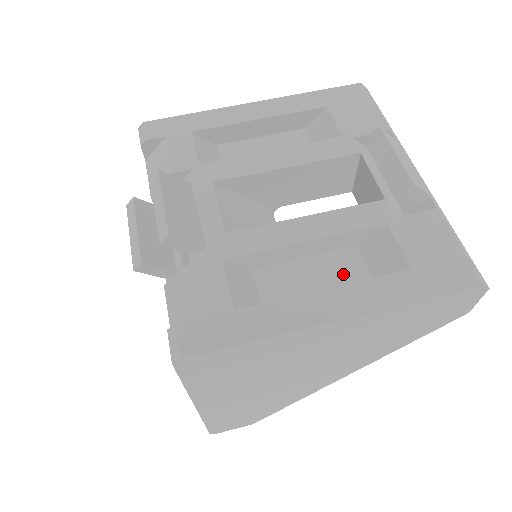
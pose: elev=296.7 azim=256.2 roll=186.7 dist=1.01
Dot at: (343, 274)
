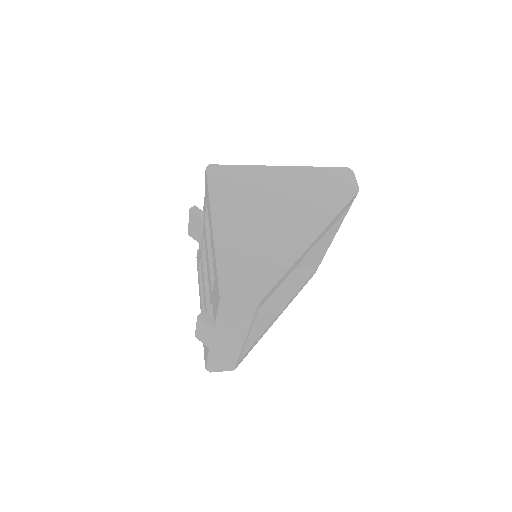
Dot at: occluded
